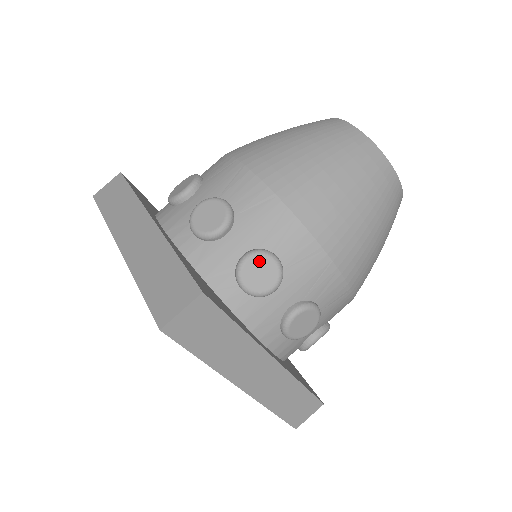
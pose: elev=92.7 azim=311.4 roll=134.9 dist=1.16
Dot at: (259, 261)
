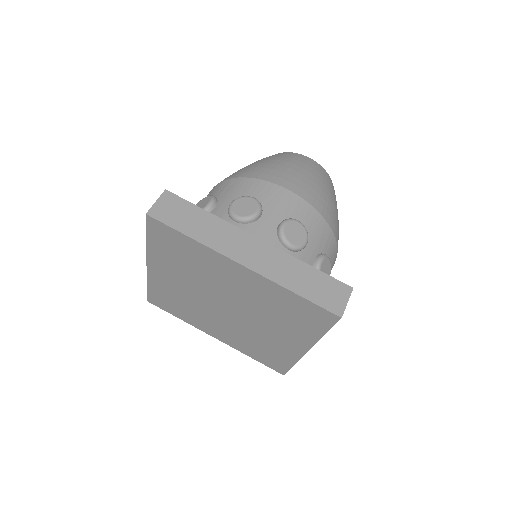
Dot at: (326, 262)
